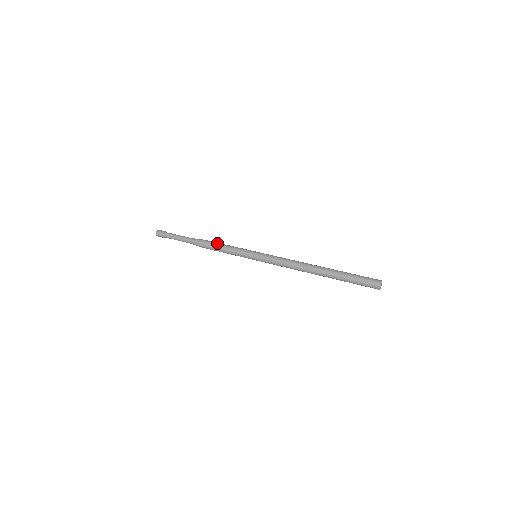
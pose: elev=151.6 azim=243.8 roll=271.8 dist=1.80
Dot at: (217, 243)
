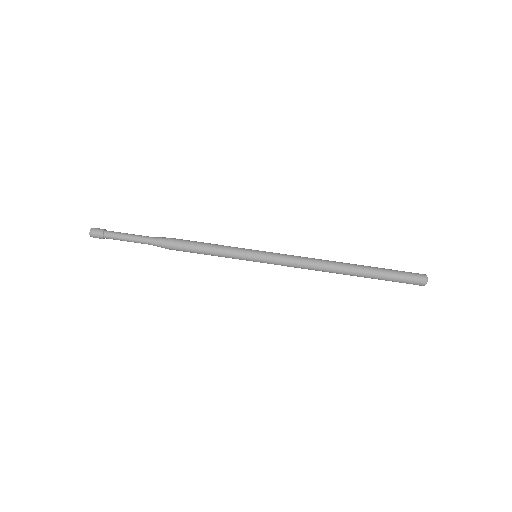
Dot at: (194, 248)
